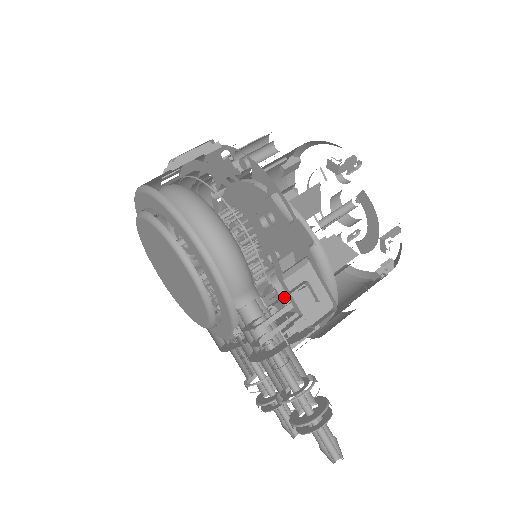
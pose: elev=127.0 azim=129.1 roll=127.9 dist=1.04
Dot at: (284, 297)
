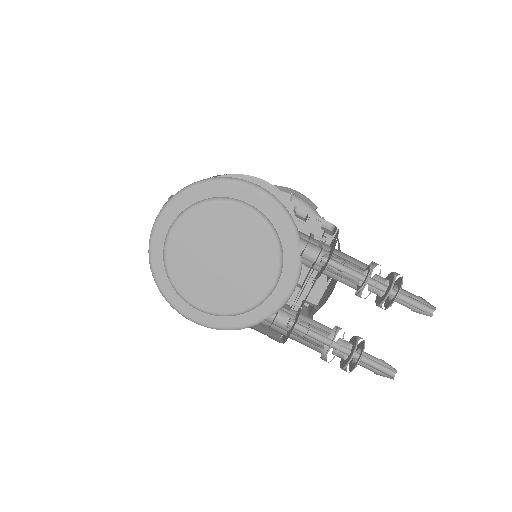
Dot at: (307, 216)
